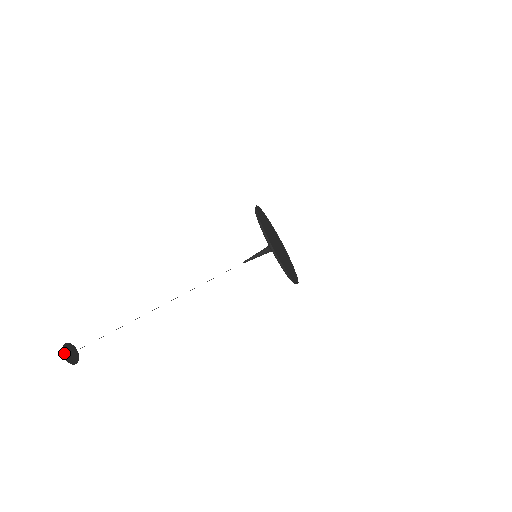
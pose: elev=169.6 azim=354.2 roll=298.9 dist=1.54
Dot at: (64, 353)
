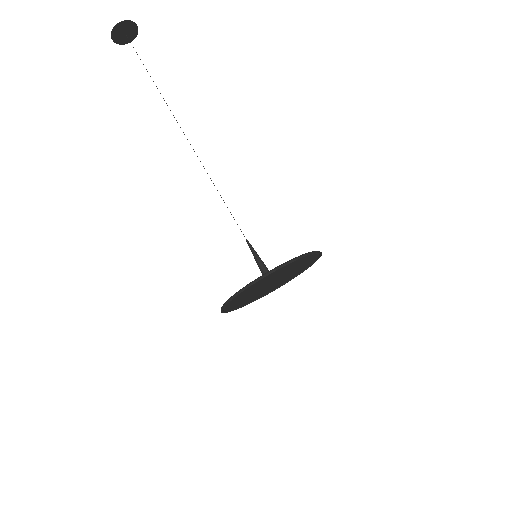
Dot at: (114, 31)
